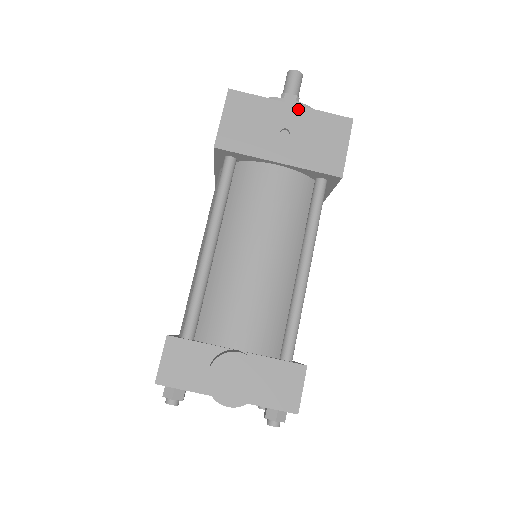
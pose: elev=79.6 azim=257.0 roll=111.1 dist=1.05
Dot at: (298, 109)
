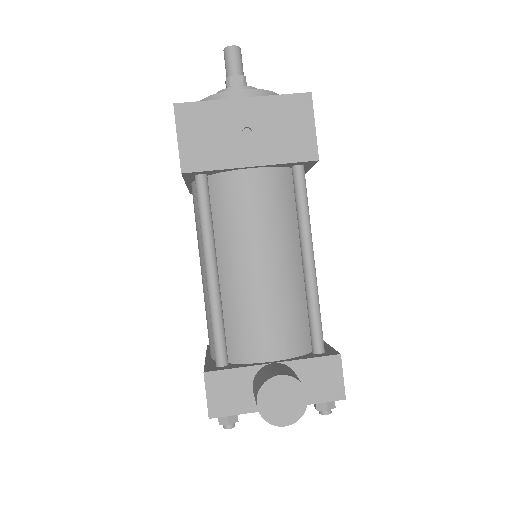
Dot at: (252, 101)
